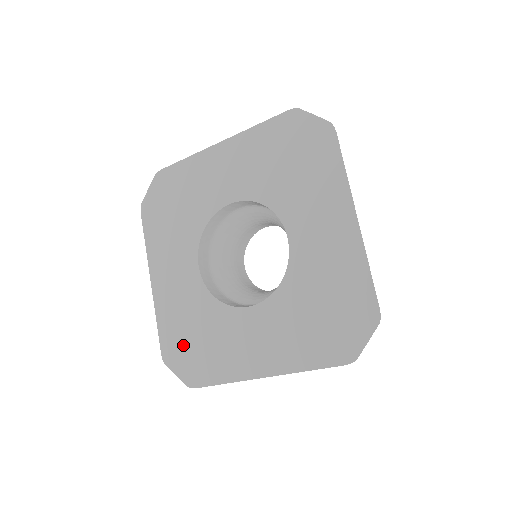
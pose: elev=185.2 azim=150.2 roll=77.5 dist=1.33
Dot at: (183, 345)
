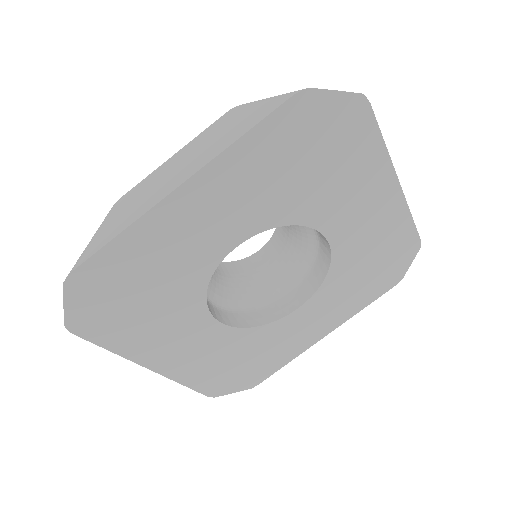
Dot at: (230, 375)
